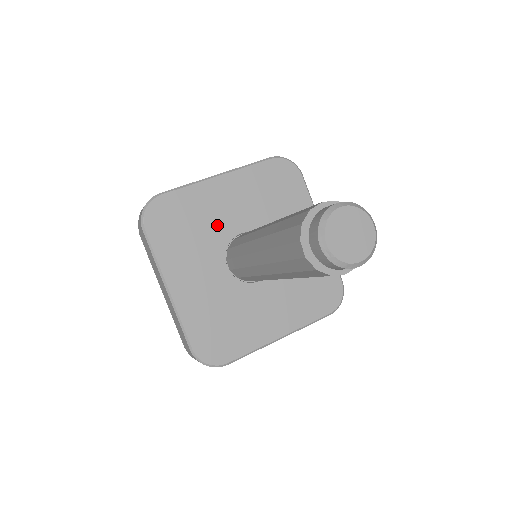
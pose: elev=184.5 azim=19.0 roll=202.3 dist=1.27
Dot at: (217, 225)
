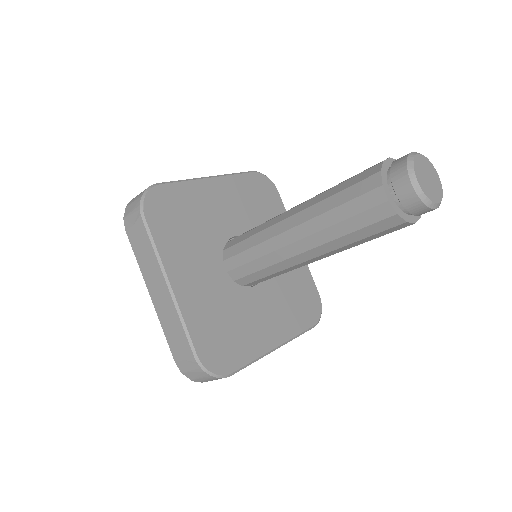
Dot at: (213, 224)
